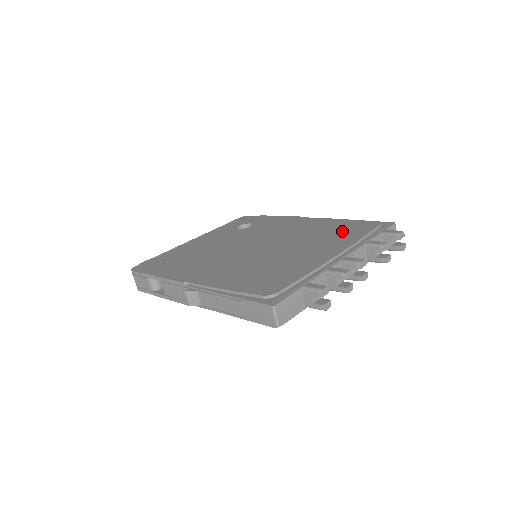
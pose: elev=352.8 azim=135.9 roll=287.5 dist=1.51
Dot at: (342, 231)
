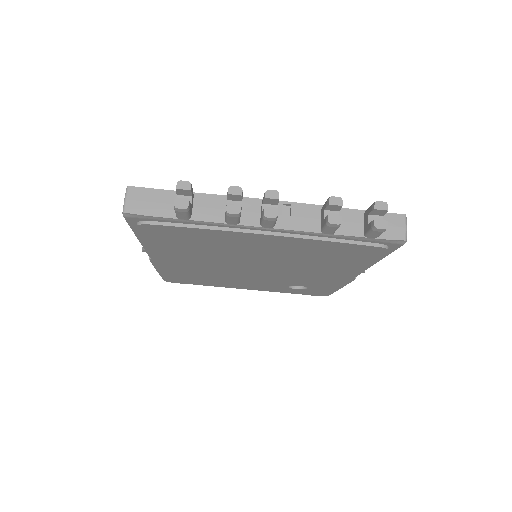
Dot at: occluded
